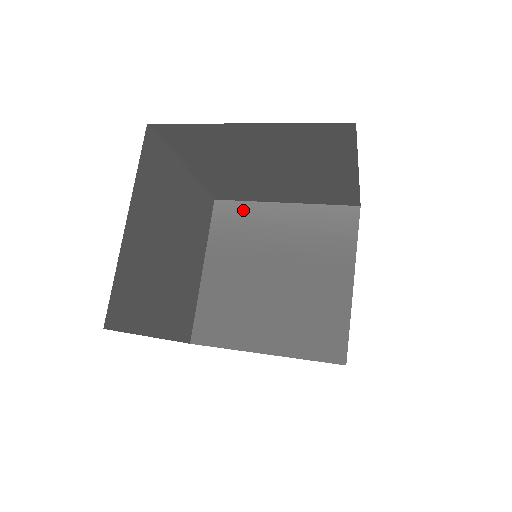
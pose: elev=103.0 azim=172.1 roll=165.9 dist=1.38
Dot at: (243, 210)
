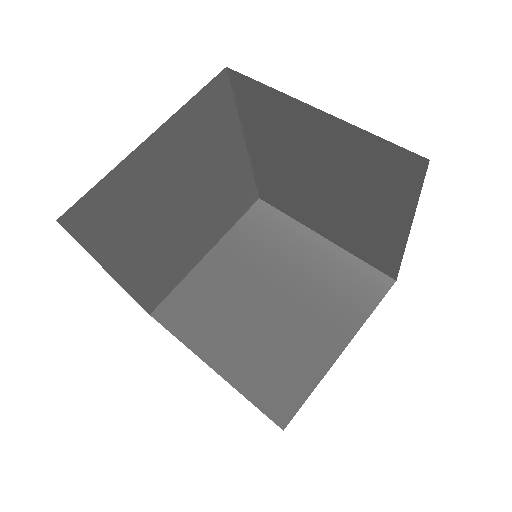
Dot at: (279, 222)
